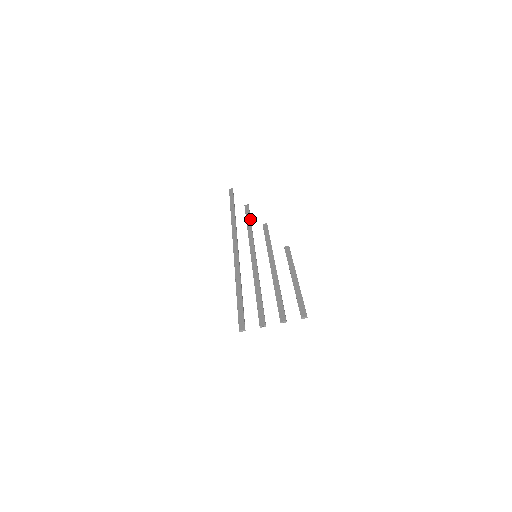
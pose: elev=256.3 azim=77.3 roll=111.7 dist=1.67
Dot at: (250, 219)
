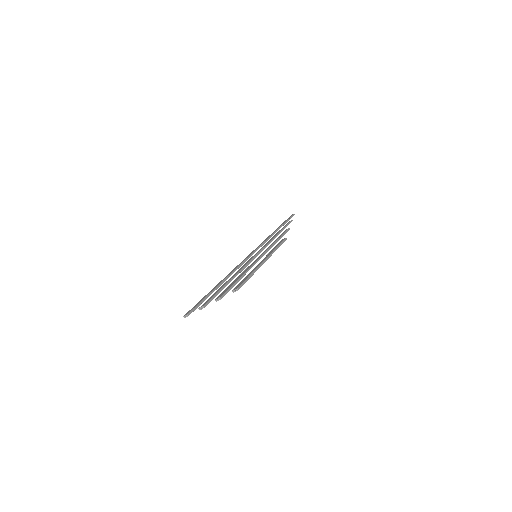
Dot at: (281, 230)
